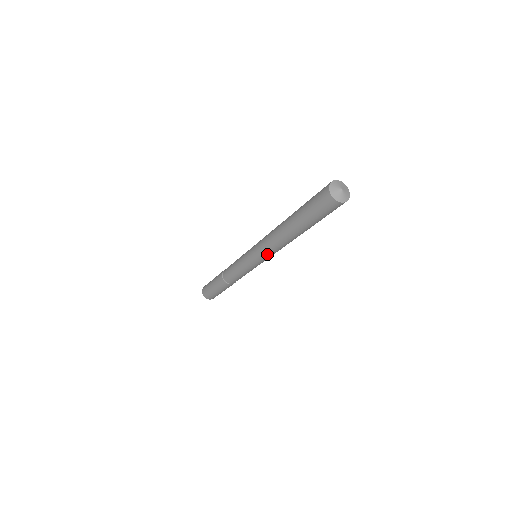
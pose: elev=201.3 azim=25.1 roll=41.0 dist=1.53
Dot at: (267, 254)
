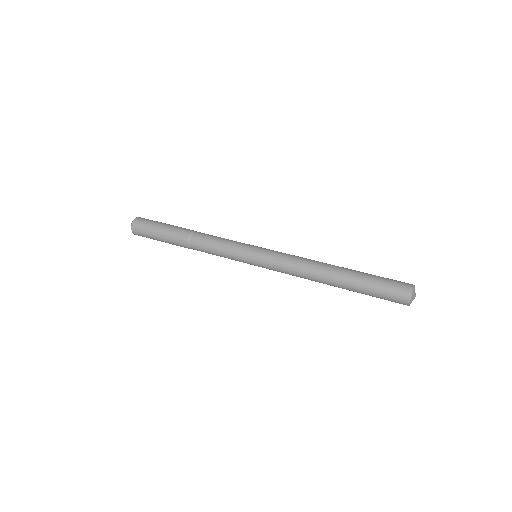
Dot at: occluded
